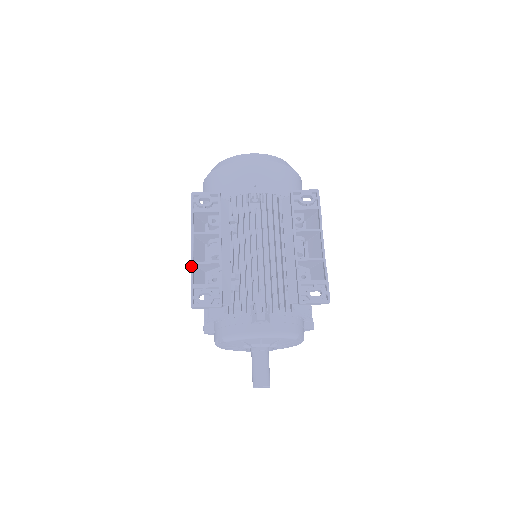
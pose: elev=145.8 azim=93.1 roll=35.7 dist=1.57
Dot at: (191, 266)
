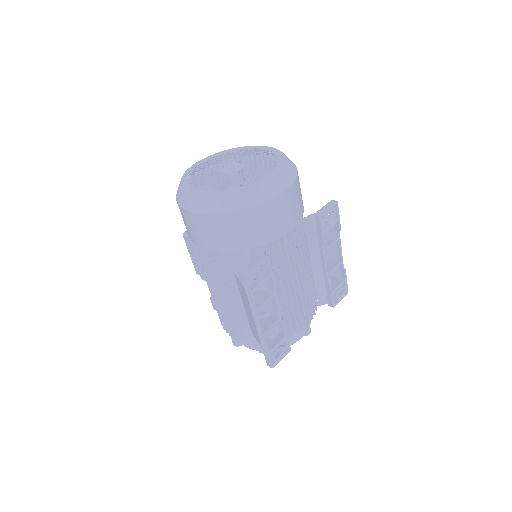
Dot at: (262, 339)
